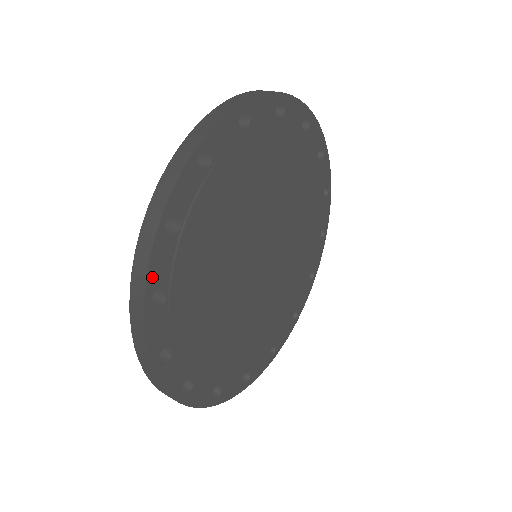
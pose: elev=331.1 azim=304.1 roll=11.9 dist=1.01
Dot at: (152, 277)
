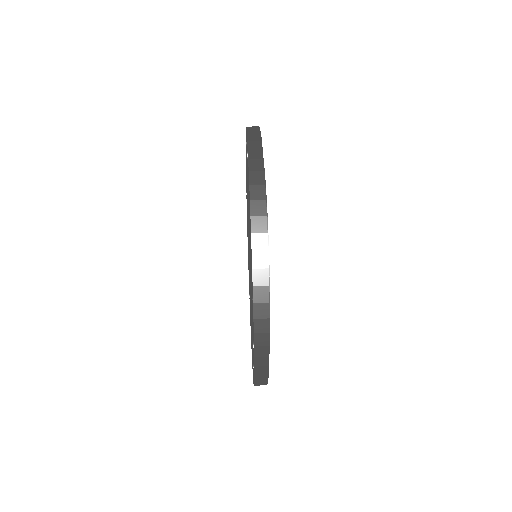
Dot at: (269, 341)
